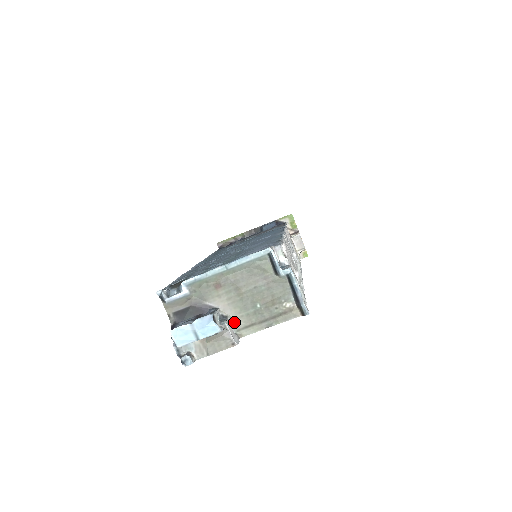
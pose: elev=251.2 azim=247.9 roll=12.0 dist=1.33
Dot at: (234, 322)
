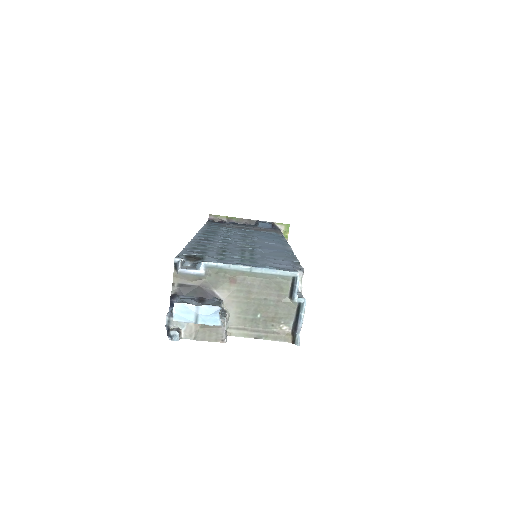
Dot at: (229, 319)
